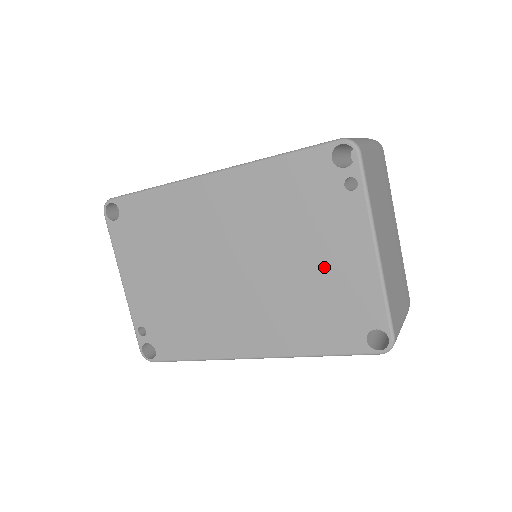
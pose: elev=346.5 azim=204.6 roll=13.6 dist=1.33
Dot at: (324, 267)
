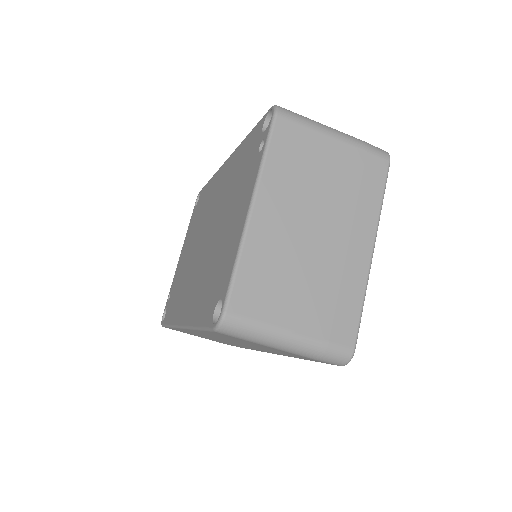
Dot at: (228, 232)
